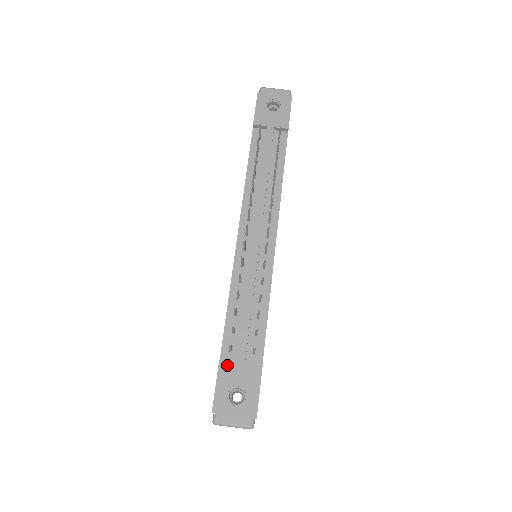
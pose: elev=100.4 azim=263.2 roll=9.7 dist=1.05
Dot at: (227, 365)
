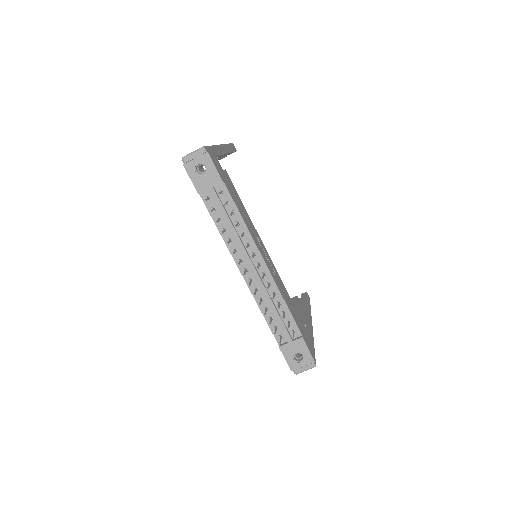
Dot at: (284, 347)
